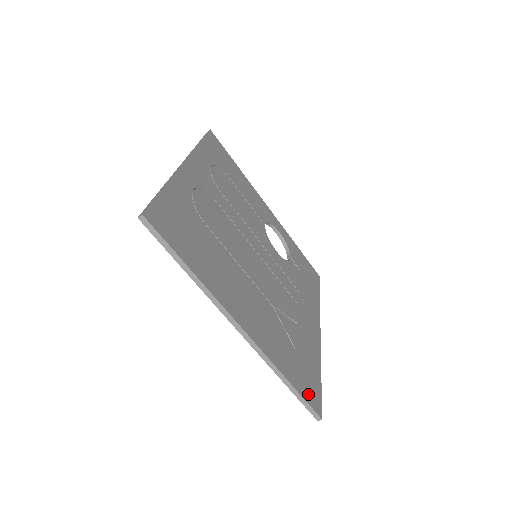
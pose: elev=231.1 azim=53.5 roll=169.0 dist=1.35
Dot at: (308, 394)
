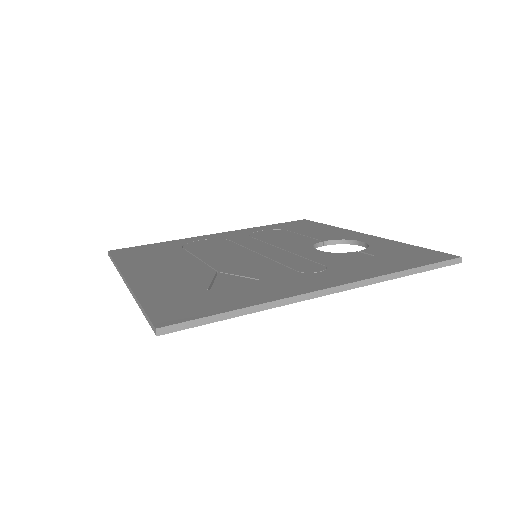
Dot at: (165, 312)
